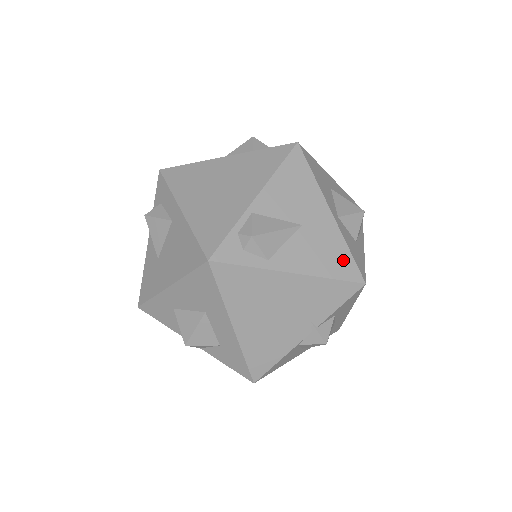
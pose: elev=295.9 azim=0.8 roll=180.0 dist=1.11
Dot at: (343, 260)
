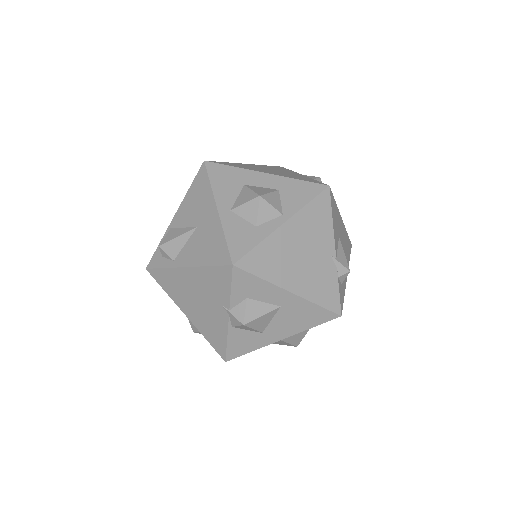
Dot at: (219, 248)
